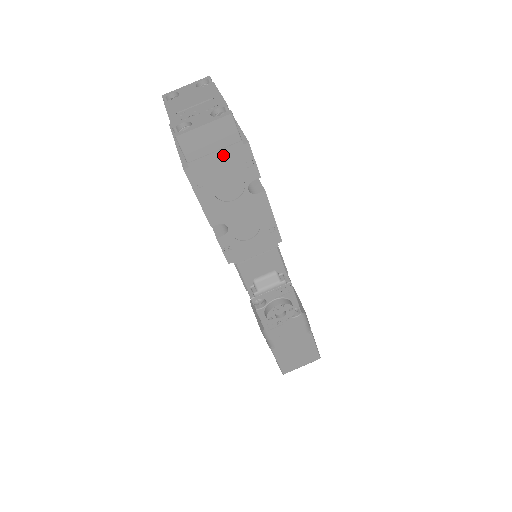
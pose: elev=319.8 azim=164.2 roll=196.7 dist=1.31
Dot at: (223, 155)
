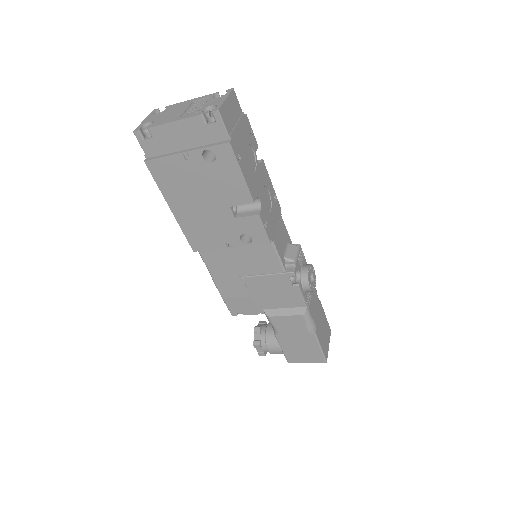
Dot at: (240, 126)
